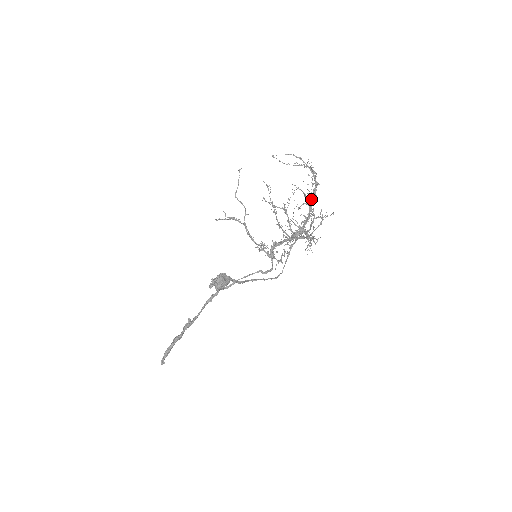
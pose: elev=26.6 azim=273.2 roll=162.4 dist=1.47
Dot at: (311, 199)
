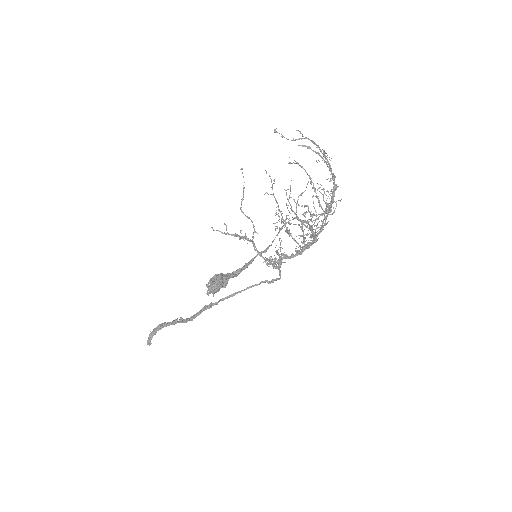
Dot at: (328, 207)
